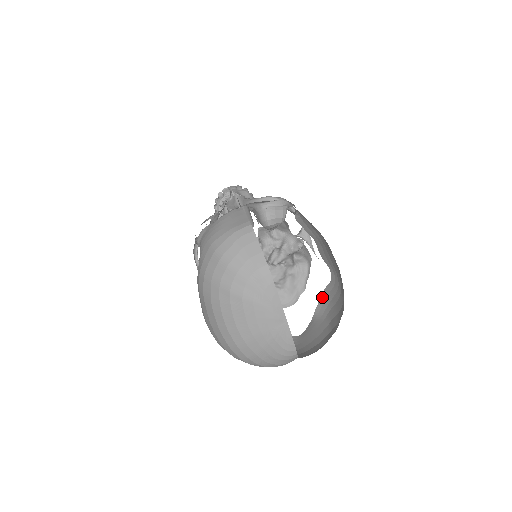
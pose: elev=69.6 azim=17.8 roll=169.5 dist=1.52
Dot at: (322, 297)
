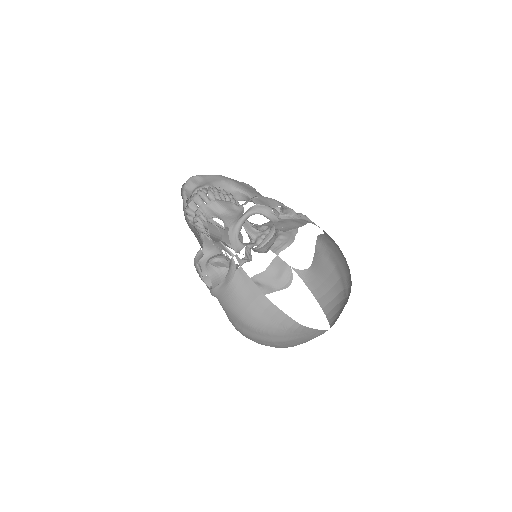
Dot at: (318, 240)
